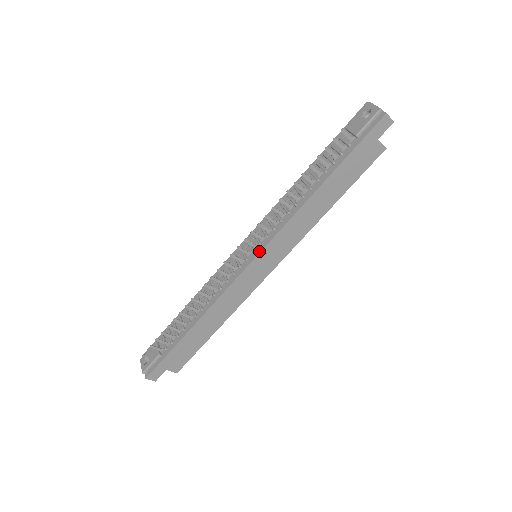
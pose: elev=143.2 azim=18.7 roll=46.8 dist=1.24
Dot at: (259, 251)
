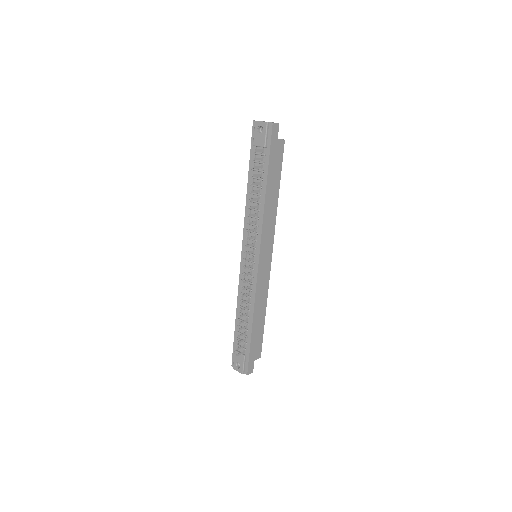
Dot at: (258, 253)
